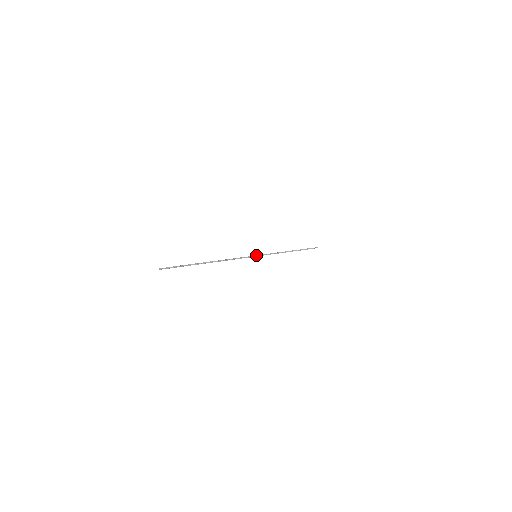
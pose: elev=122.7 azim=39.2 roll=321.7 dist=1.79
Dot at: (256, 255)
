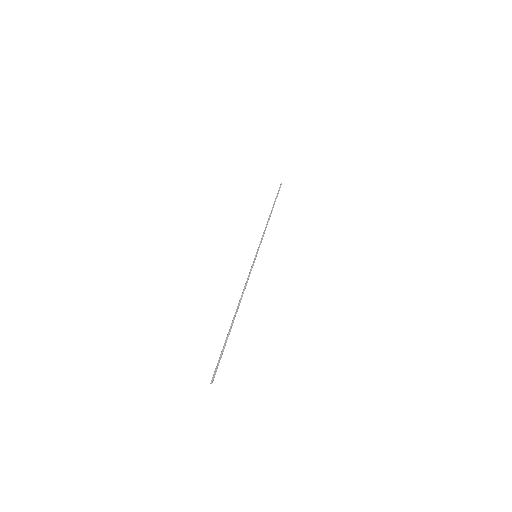
Dot at: (255, 255)
